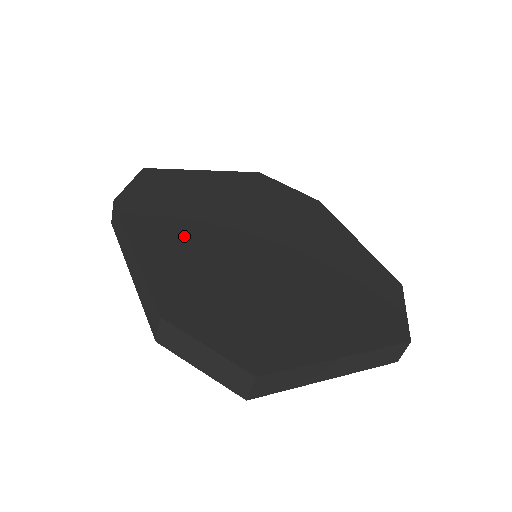
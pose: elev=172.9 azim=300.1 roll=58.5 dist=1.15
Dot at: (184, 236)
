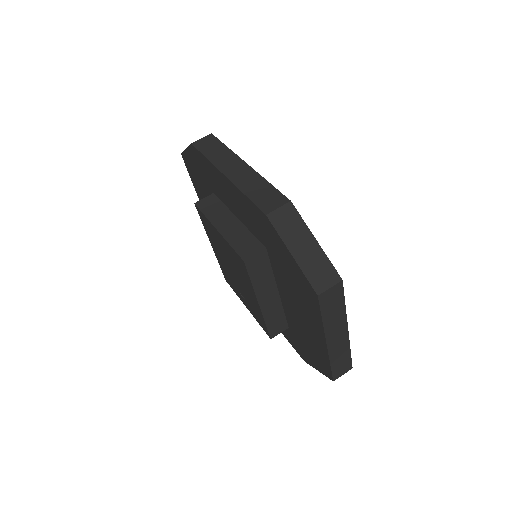
Dot at: occluded
